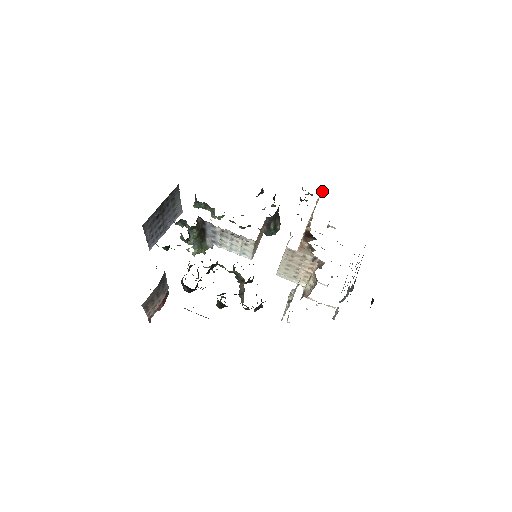
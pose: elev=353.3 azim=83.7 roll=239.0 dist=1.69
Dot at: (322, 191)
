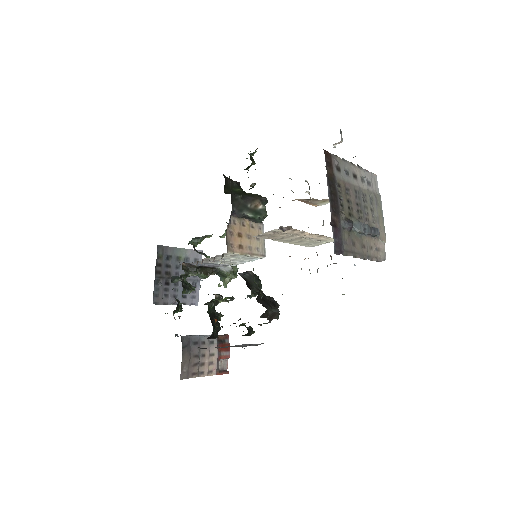
Dot at: occluded
